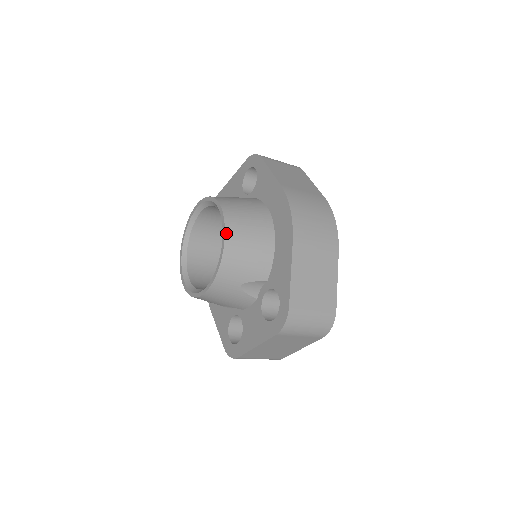
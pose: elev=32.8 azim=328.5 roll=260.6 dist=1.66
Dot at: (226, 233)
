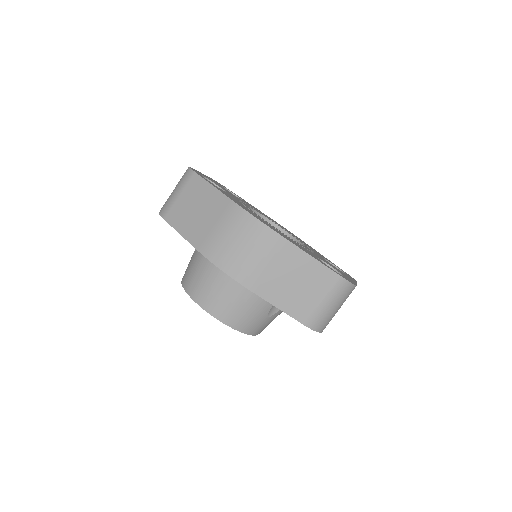
Dot at: (216, 318)
